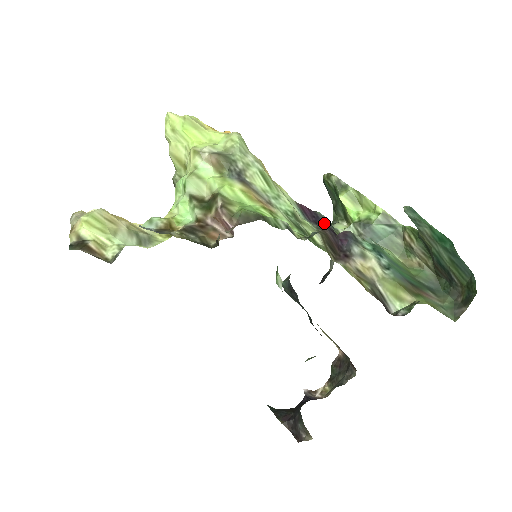
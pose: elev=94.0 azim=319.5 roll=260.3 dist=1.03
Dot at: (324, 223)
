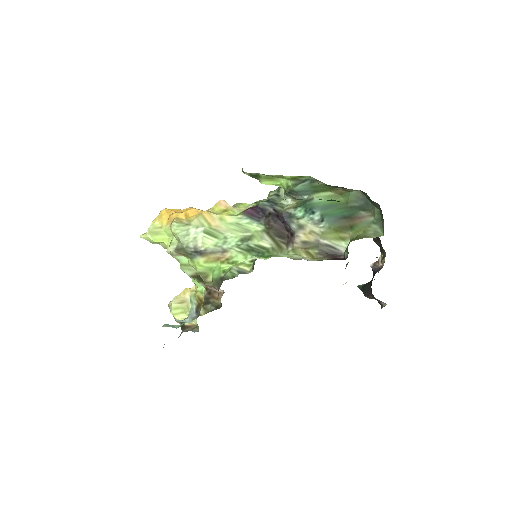
Dot at: (268, 210)
